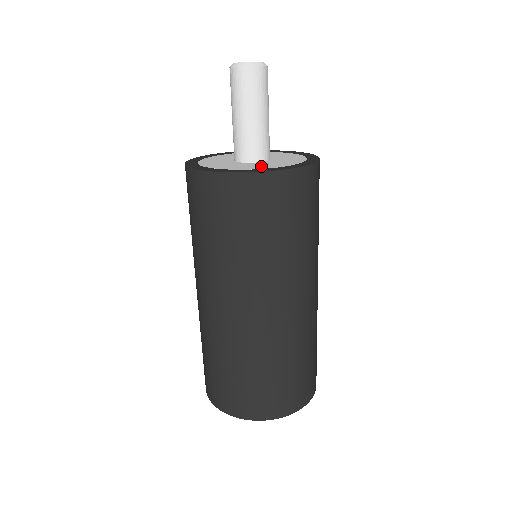
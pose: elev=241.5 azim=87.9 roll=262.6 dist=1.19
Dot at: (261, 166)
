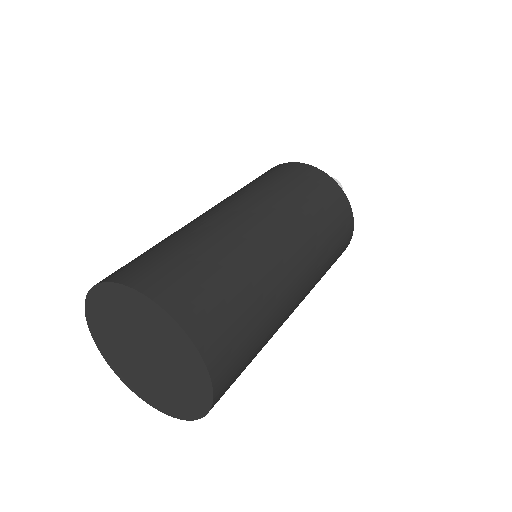
Dot at: occluded
